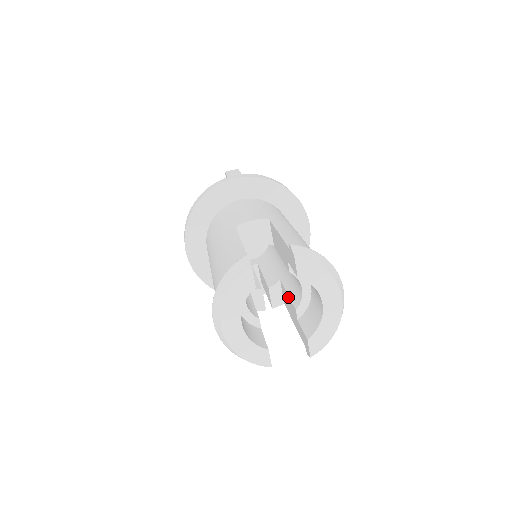
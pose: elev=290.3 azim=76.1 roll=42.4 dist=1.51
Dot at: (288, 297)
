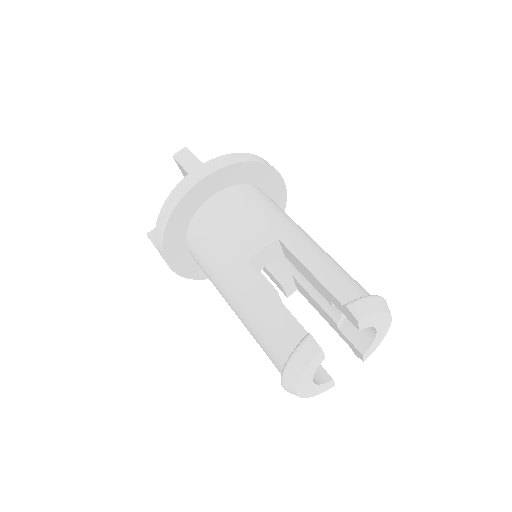
Dot at: (315, 302)
